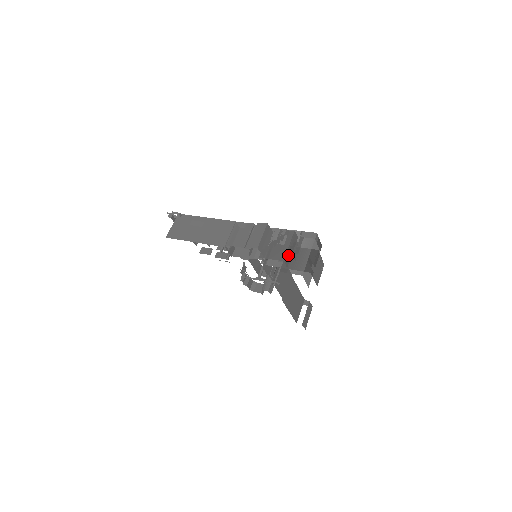
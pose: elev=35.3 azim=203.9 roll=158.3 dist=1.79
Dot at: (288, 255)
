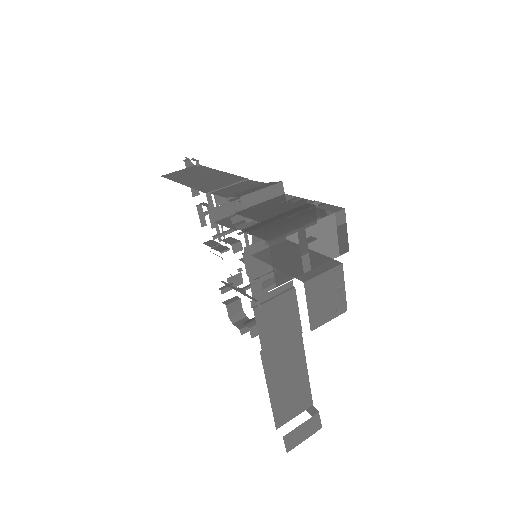
Dot at: (275, 218)
